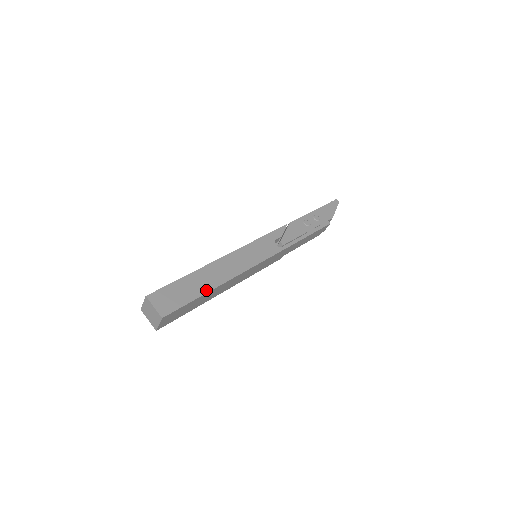
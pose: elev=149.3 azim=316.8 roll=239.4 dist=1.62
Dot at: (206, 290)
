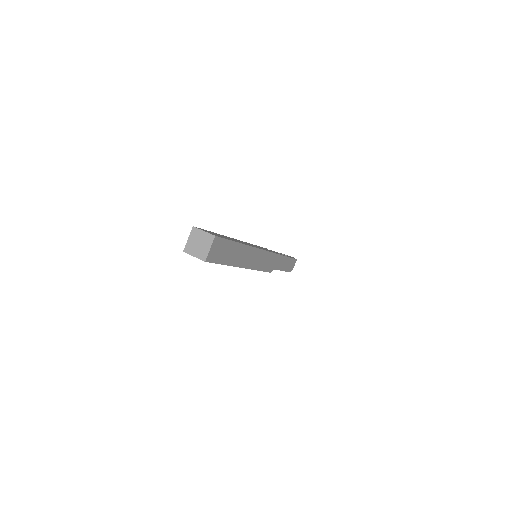
Dot at: (237, 242)
